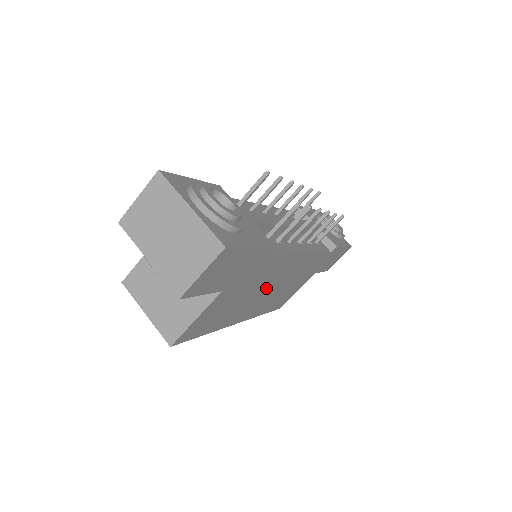
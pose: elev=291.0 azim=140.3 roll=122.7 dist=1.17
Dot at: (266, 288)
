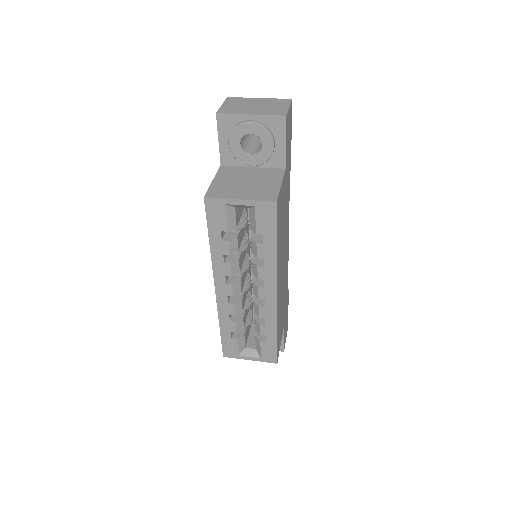
Dot at: (283, 251)
